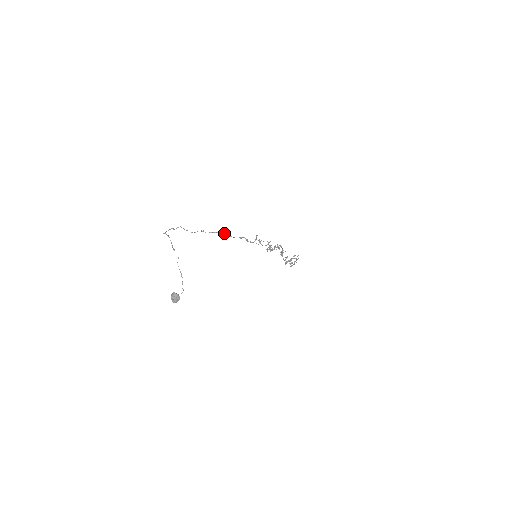
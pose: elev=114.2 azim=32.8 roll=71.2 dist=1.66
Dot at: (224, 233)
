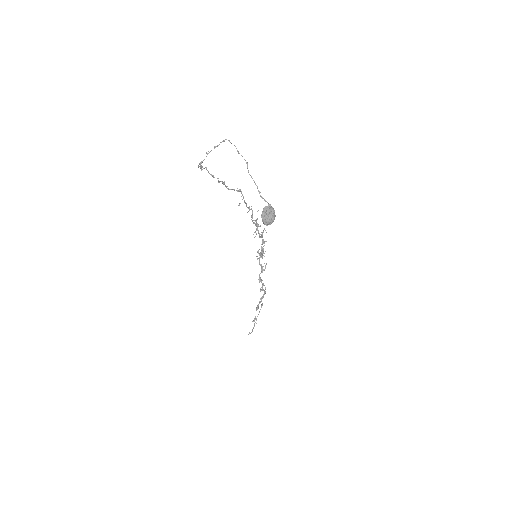
Dot at: (240, 190)
